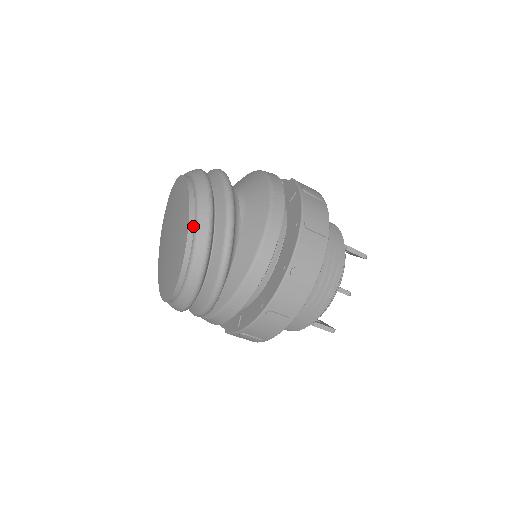
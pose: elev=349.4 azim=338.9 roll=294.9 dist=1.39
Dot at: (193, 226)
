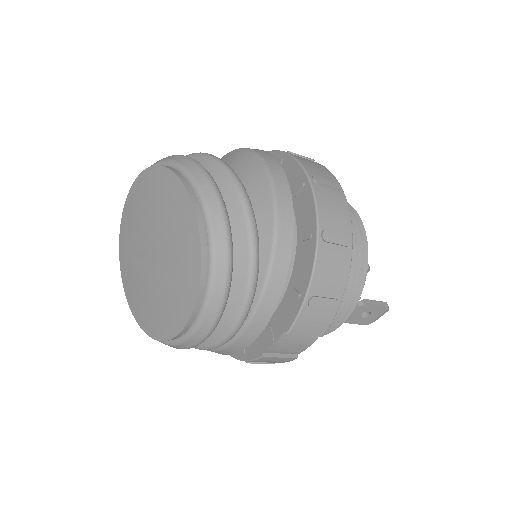
Dot at: (181, 175)
